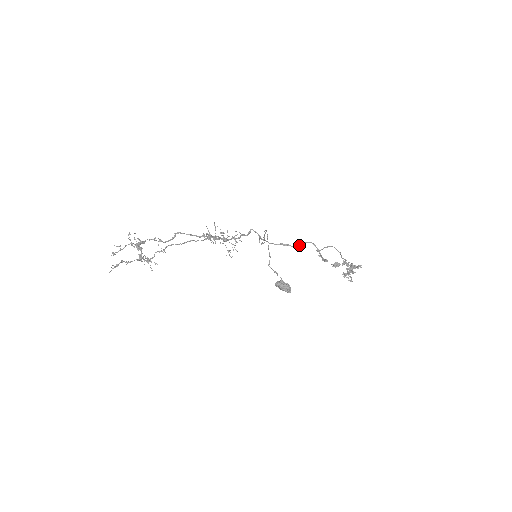
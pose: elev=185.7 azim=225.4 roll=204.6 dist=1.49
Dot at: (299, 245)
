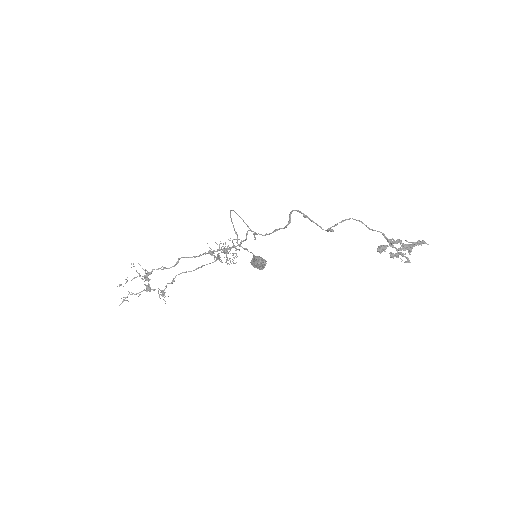
Dot at: (288, 221)
